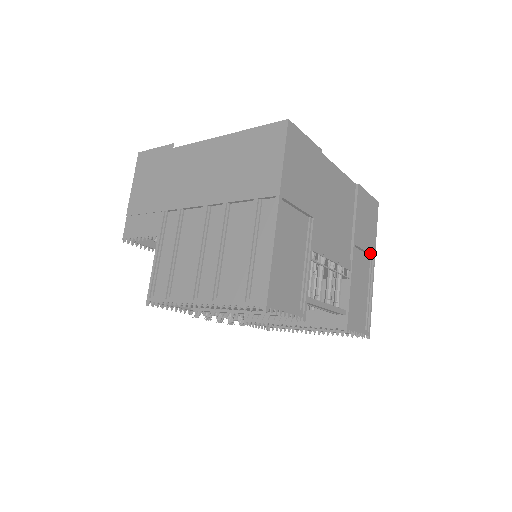
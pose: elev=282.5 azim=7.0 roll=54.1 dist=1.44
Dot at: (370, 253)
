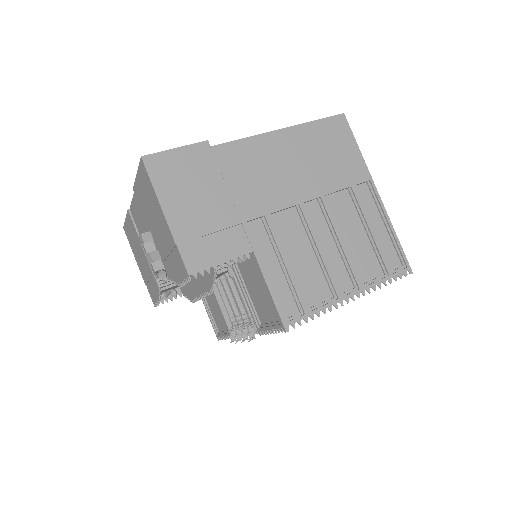
Dot at: occluded
